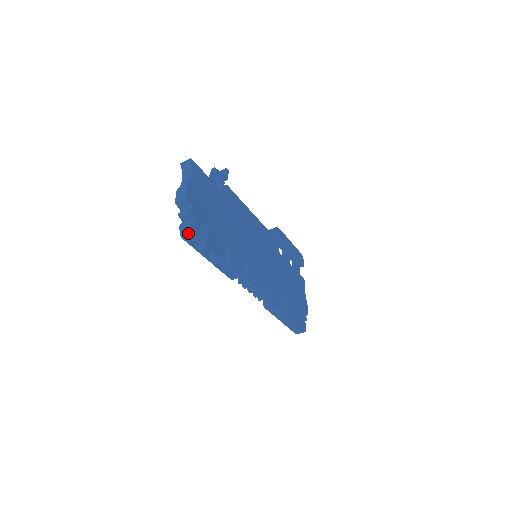
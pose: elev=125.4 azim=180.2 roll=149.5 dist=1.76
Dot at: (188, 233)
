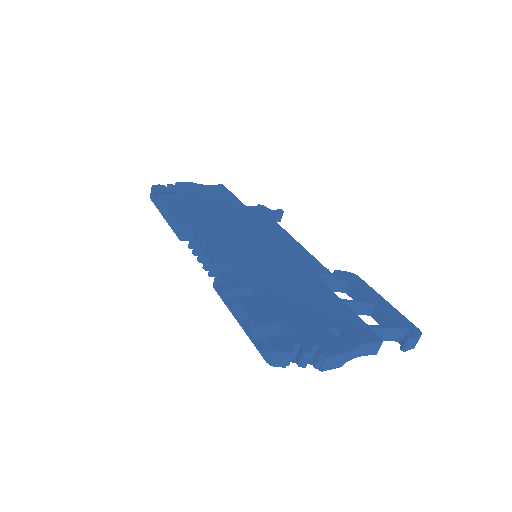
Dot at: occluded
